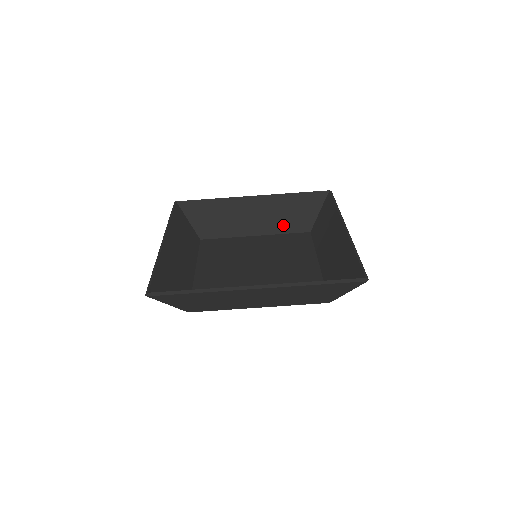
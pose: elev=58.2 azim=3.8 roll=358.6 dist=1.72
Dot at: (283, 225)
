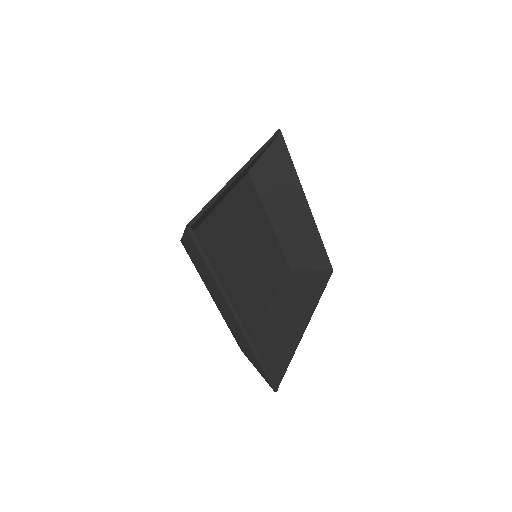
Dot at: (289, 244)
